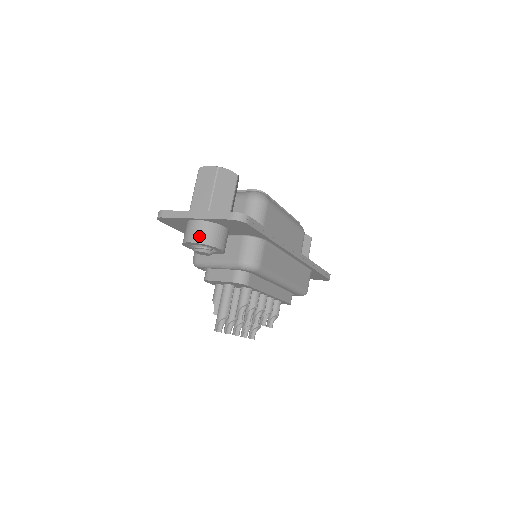
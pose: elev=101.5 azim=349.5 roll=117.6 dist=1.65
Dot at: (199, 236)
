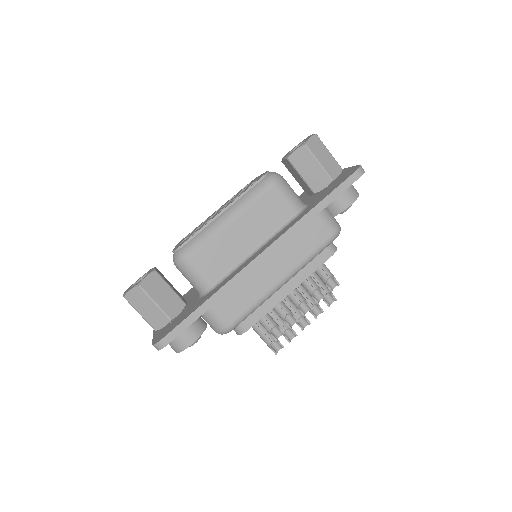
Dot at: (172, 348)
